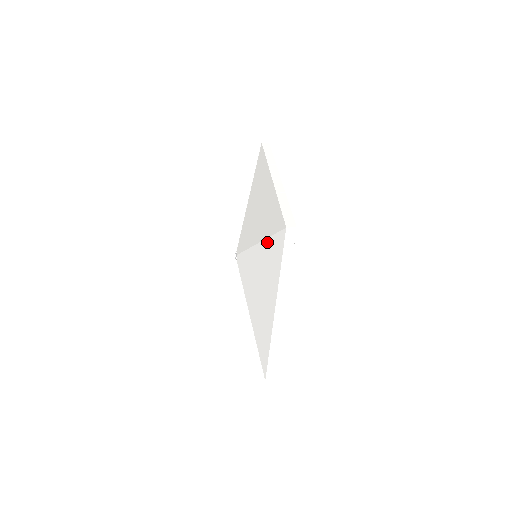
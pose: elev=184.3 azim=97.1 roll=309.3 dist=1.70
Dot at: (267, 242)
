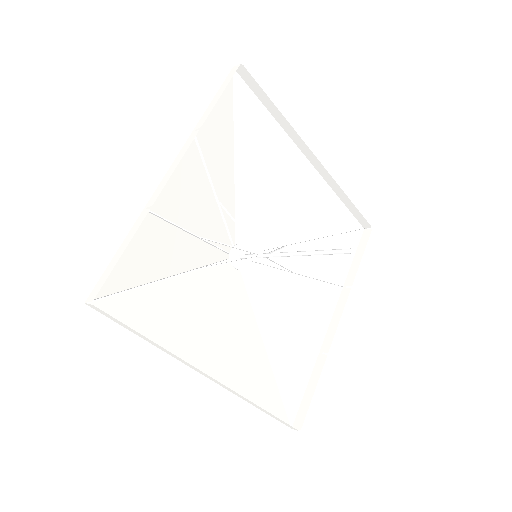
Dot at: (148, 289)
